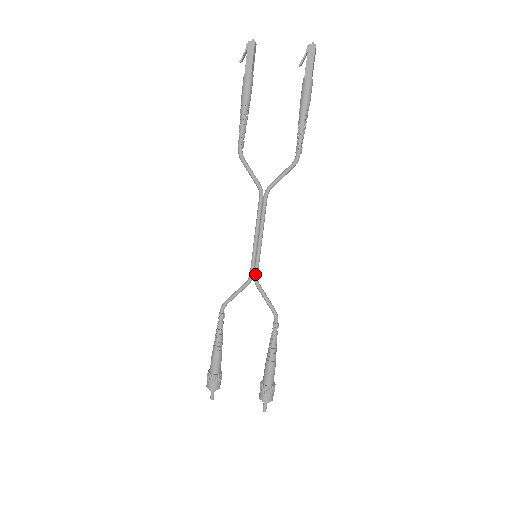
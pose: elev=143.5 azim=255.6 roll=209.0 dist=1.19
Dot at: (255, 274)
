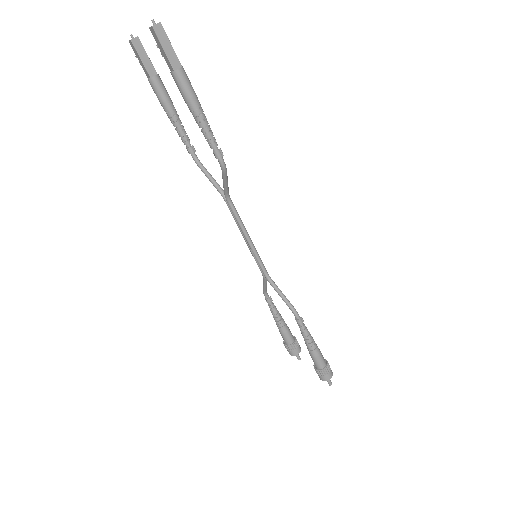
Dot at: (263, 273)
